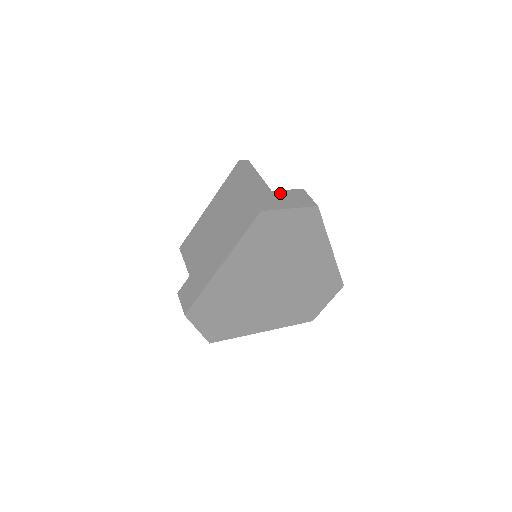
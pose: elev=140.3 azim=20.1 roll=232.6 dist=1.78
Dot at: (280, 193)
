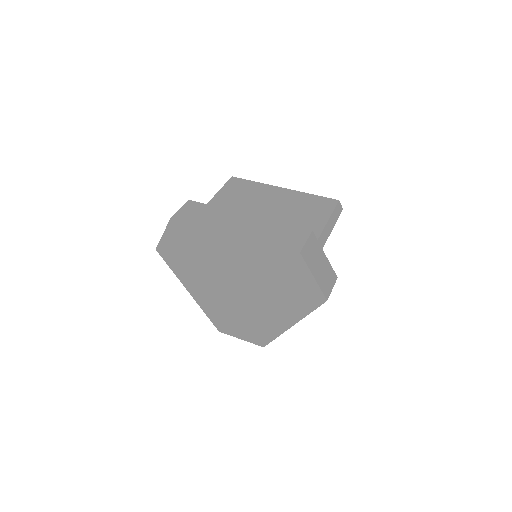
Dot at: (325, 259)
